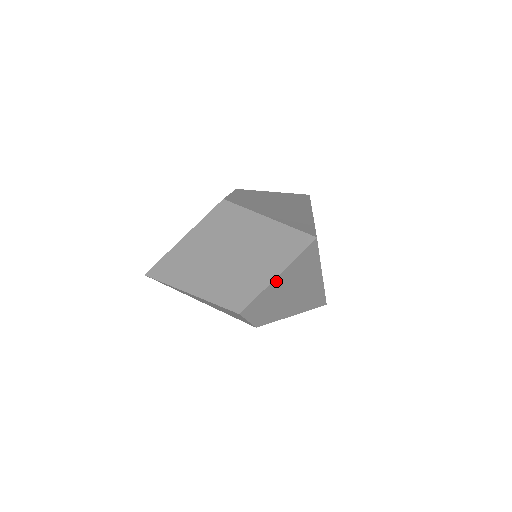
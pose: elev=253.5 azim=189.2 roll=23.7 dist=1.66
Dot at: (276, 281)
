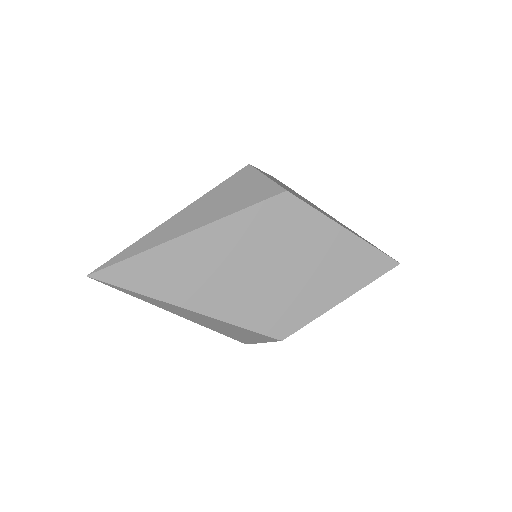
Dot at: (336, 303)
